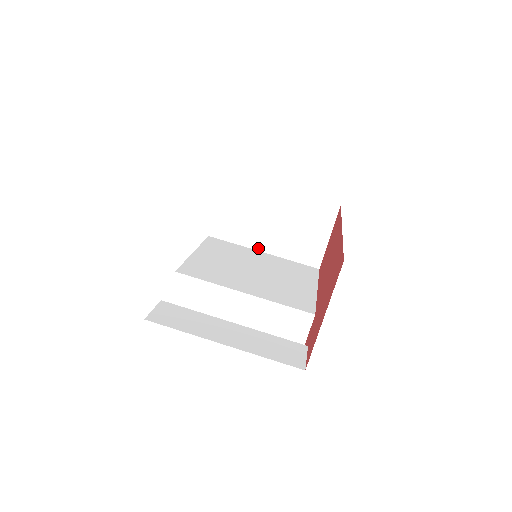
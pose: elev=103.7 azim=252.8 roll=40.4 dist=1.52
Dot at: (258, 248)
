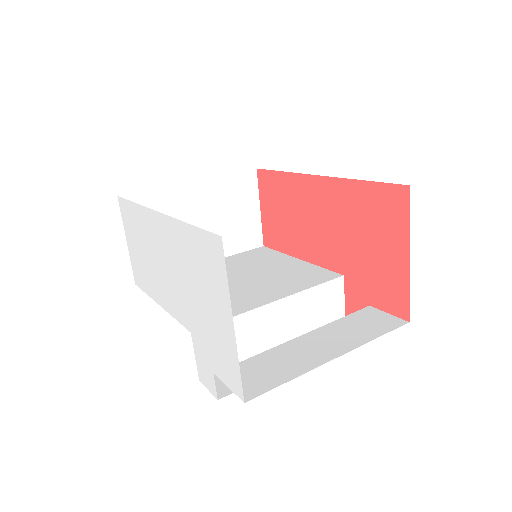
Dot at: occluded
